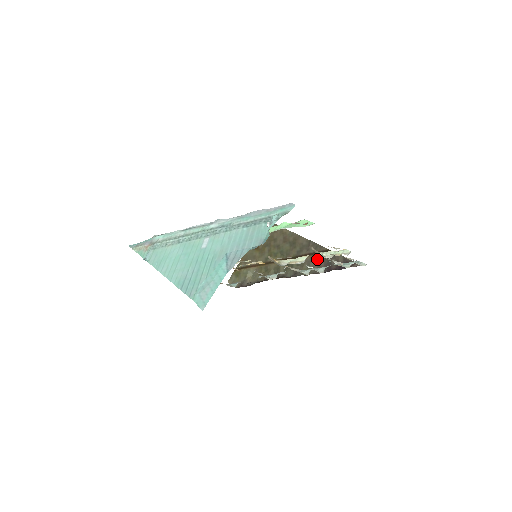
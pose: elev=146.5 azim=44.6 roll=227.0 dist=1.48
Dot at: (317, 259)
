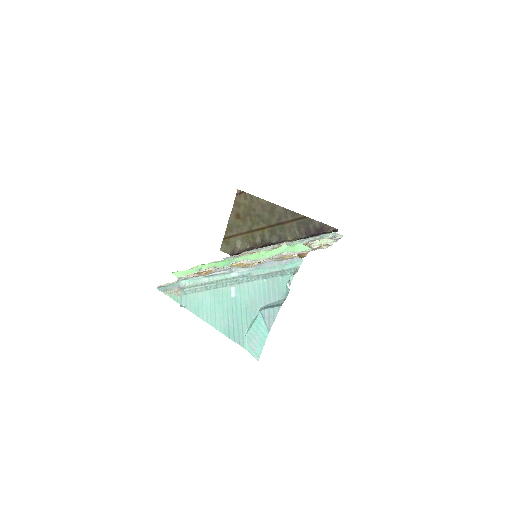
Dot at: (296, 225)
